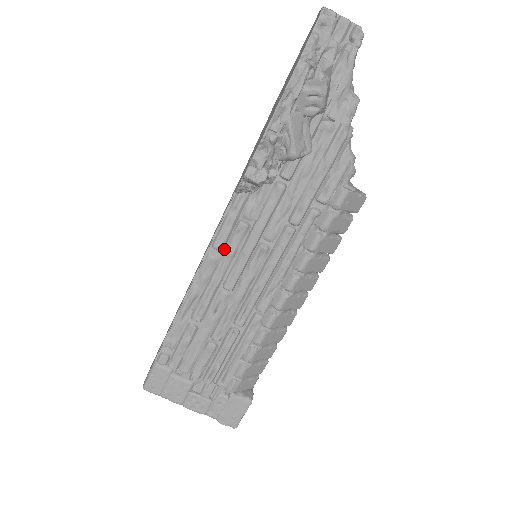
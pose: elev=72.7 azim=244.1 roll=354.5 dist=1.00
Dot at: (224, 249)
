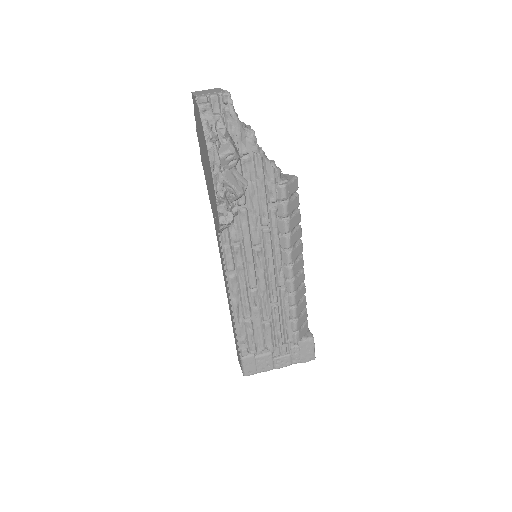
Dot at: (235, 268)
